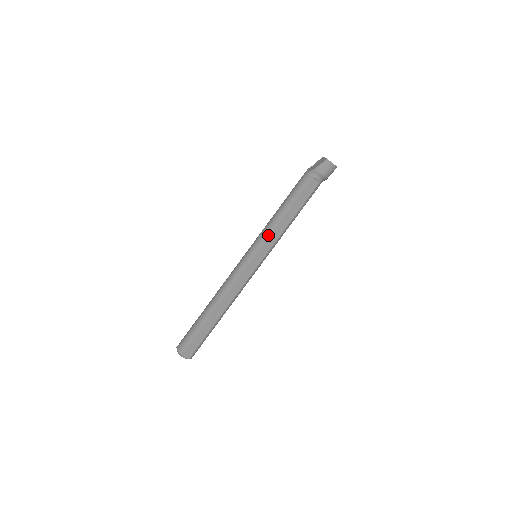
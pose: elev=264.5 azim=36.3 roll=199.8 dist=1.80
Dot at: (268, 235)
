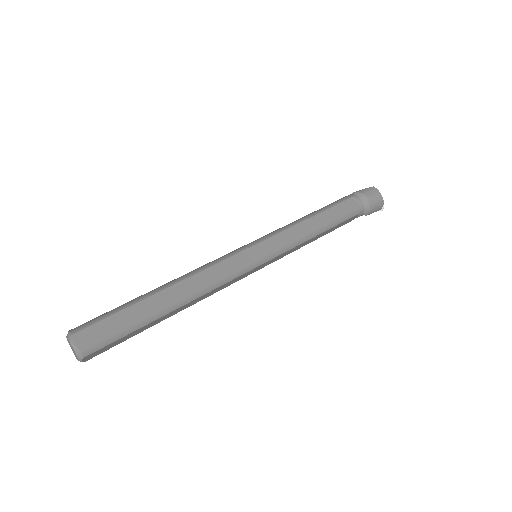
Dot at: (282, 230)
